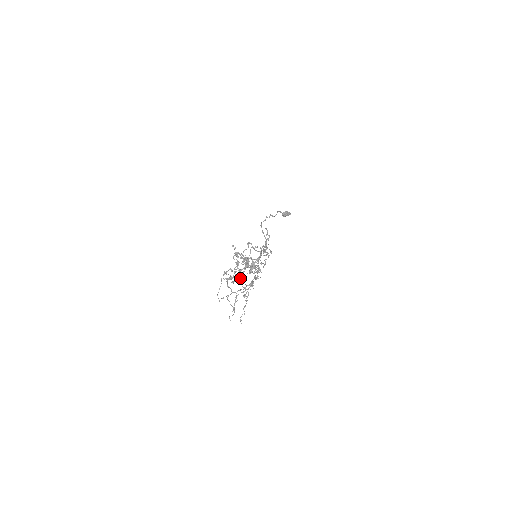
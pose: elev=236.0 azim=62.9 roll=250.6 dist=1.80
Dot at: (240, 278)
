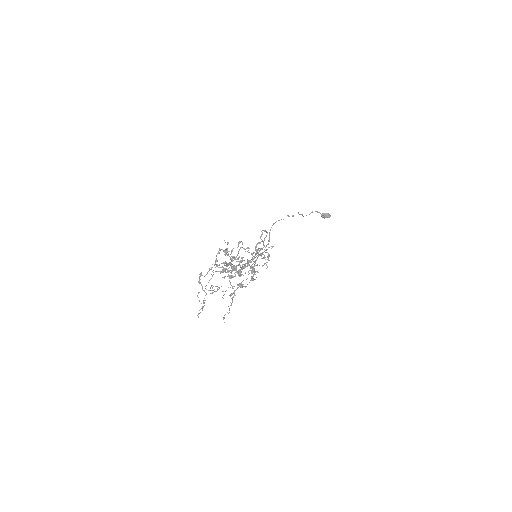
Dot at: (231, 275)
